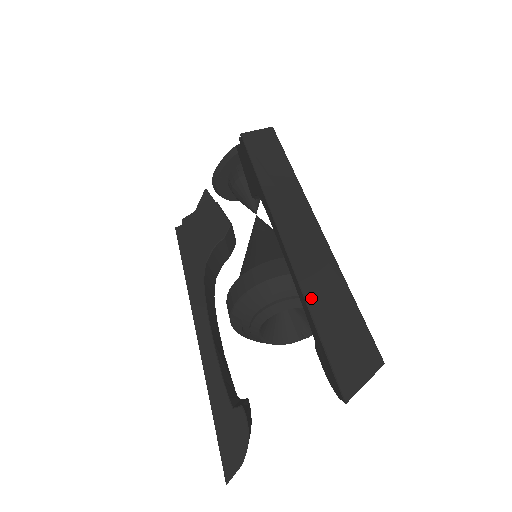
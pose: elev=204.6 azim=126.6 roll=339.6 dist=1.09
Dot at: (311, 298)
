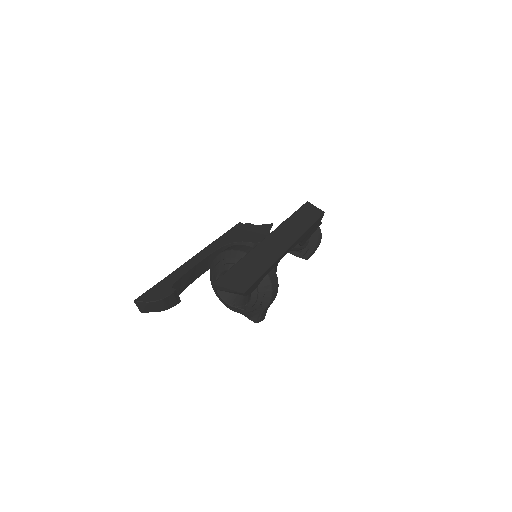
Dot at: (249, 256)
